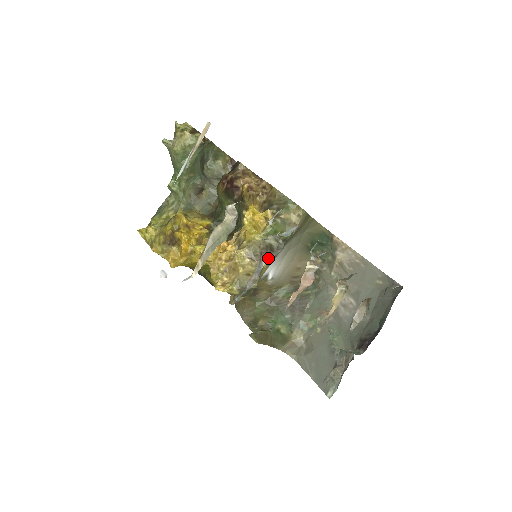
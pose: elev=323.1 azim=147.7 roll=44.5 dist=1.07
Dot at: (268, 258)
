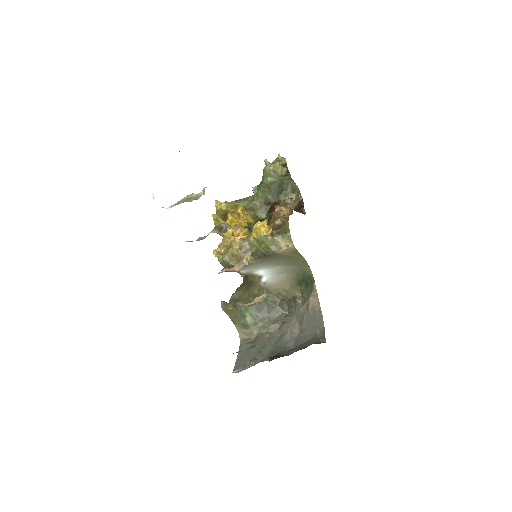
Dot at: (214, 232)
